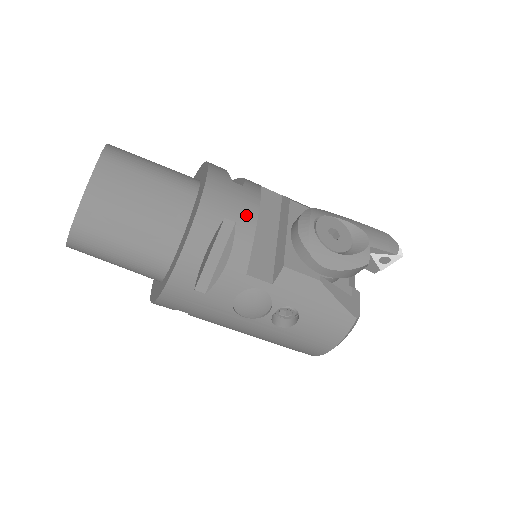
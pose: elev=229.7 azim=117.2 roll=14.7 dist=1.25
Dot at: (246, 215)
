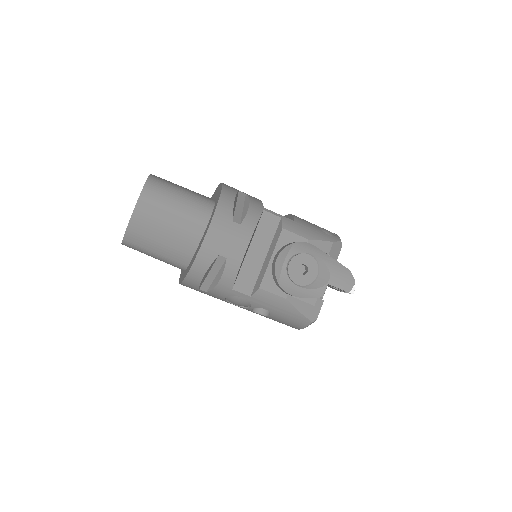
Dot at: (236, 253)
